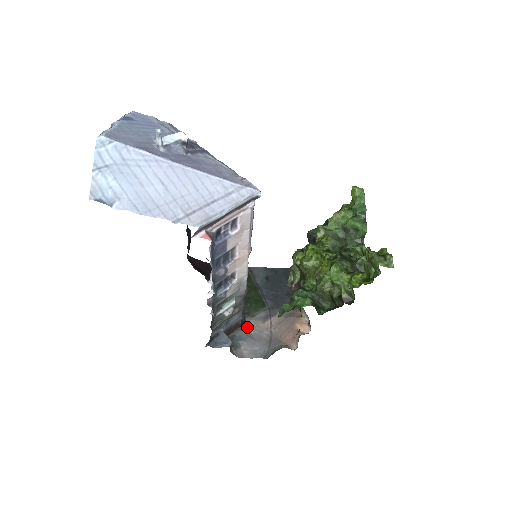
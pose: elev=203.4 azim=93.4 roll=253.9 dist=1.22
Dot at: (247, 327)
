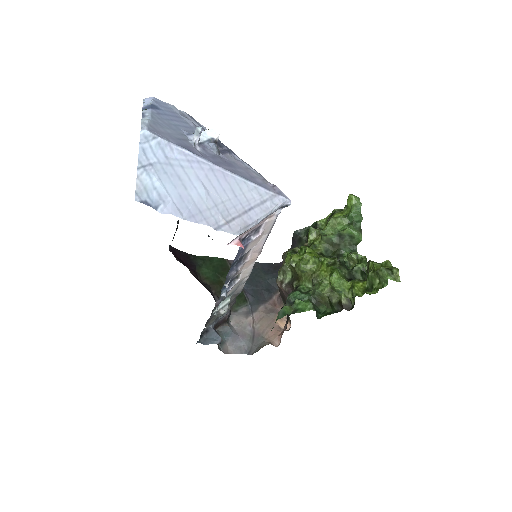
Dot at: (230, 322)
